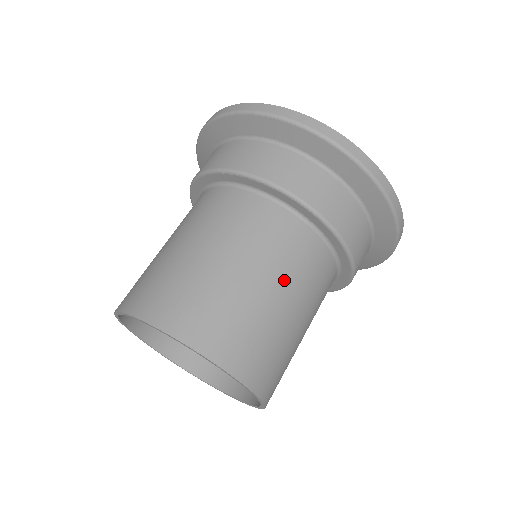
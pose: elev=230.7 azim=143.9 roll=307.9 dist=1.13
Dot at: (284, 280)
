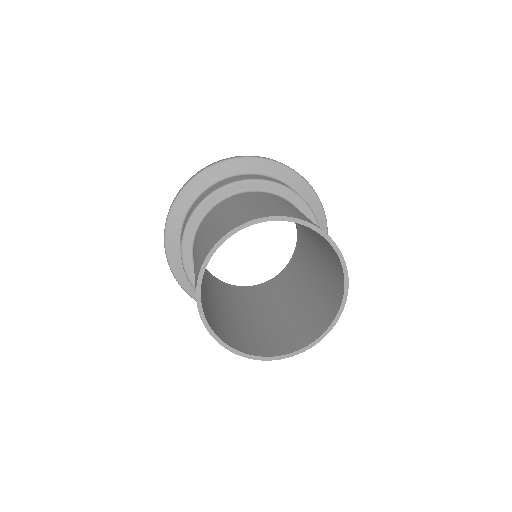
Dot at: occluded
